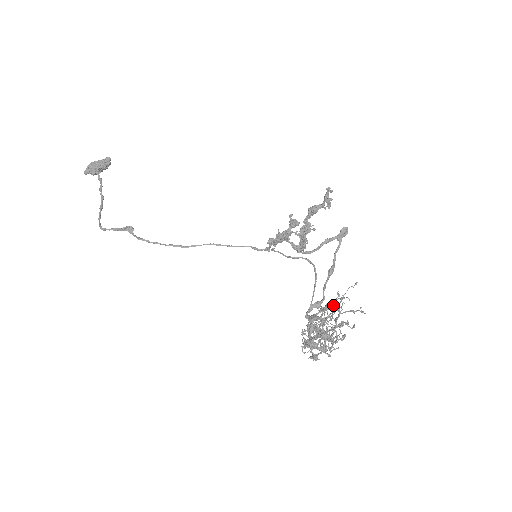
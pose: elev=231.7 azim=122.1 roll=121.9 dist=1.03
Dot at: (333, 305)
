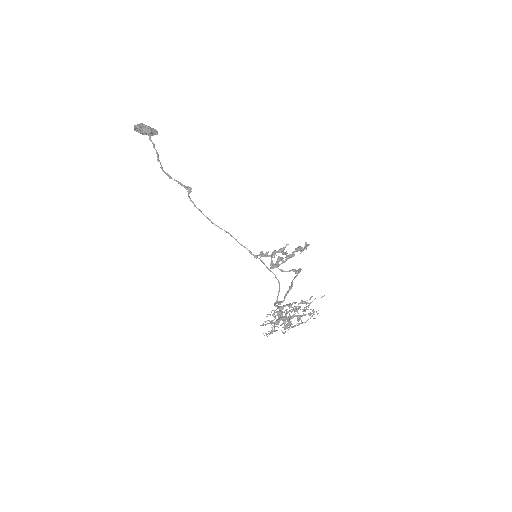
Dot at: (306, 302)
